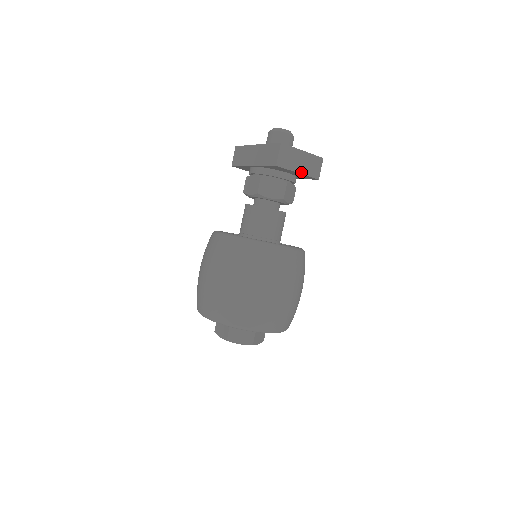
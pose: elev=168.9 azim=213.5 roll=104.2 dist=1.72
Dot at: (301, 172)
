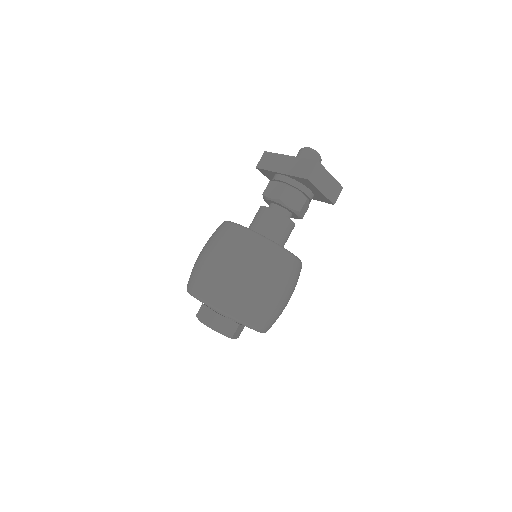
Dot at: (324, 193)
